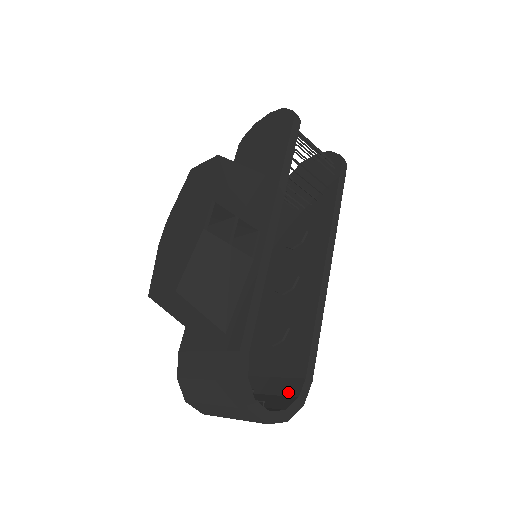
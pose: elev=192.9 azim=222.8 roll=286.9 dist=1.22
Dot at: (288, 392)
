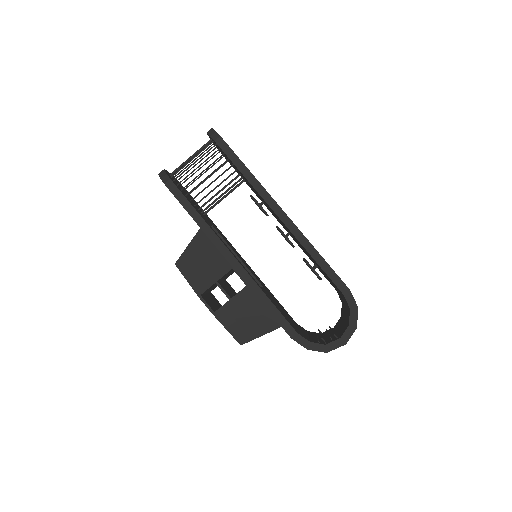
Dot at: (347, 305)
